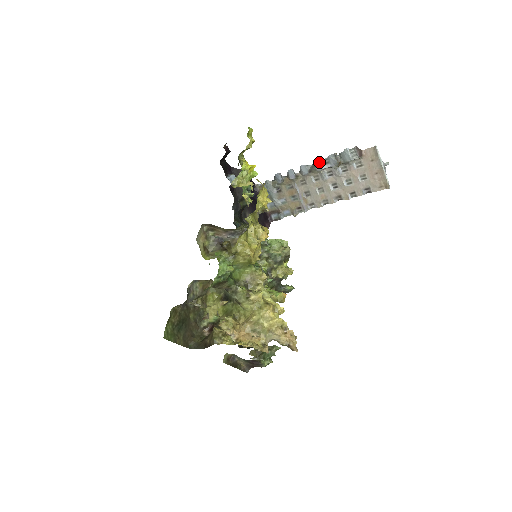
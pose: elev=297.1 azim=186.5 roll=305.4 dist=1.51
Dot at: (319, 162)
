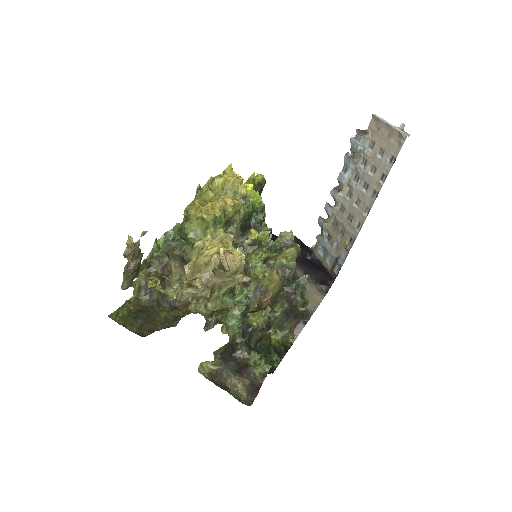
Dot at: (340, 174)
